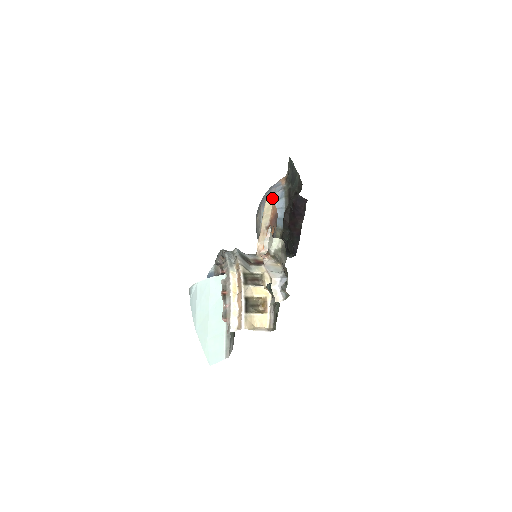
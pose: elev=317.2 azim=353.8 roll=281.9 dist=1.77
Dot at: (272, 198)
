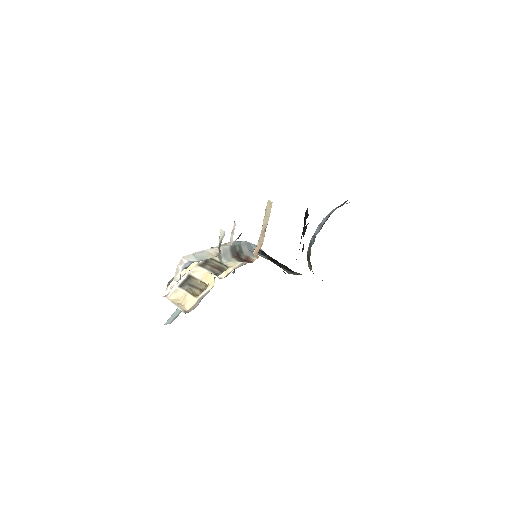
Dot at: occluded
